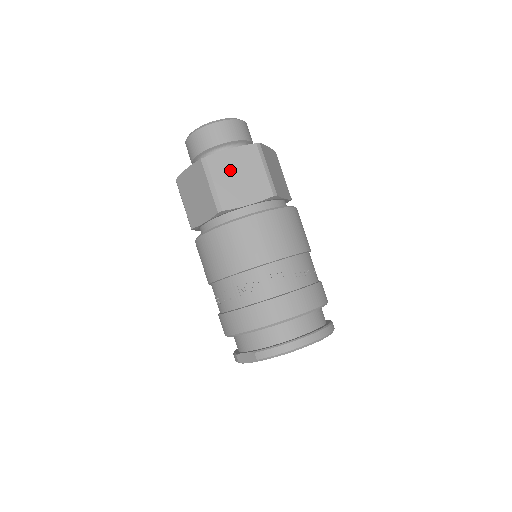
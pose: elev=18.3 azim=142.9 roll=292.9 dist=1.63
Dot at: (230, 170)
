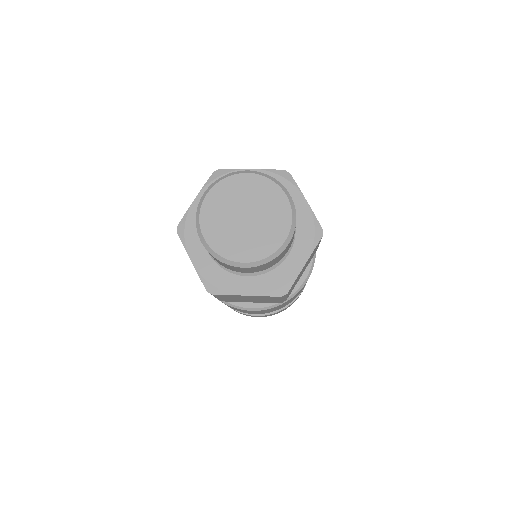
Dot at: occluded
